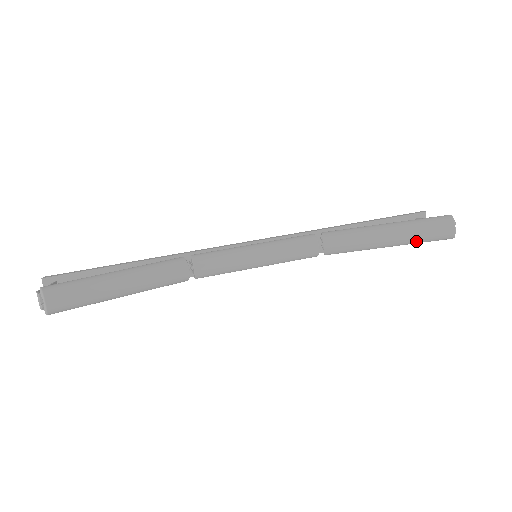
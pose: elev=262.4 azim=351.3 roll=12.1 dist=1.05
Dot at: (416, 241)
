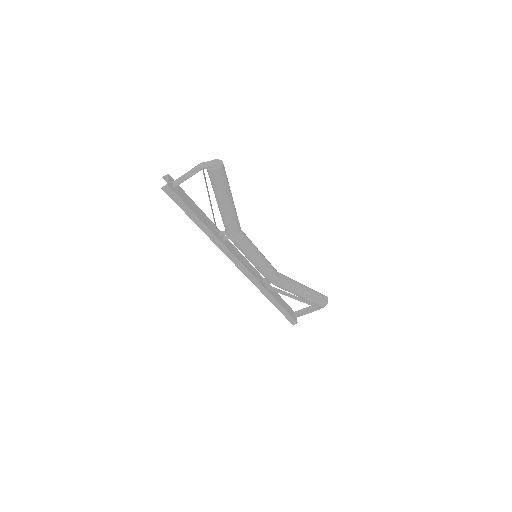
Dot at: (315, 297)
